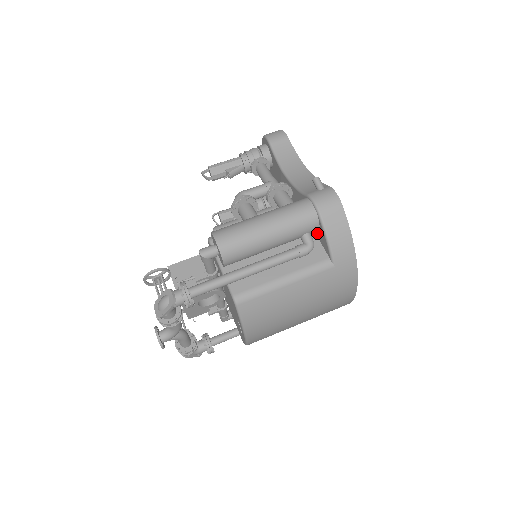
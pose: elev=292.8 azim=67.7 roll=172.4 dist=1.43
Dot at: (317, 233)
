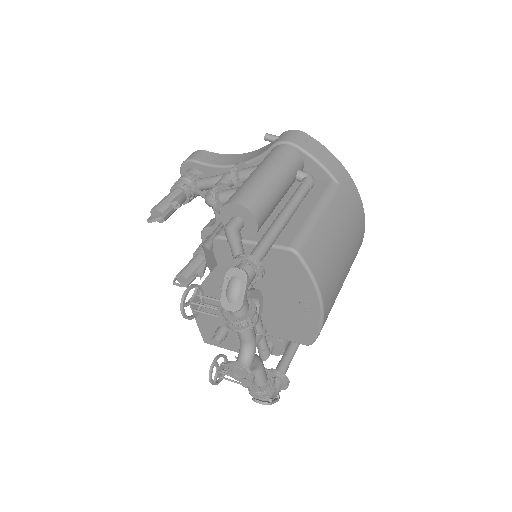
Dot at: occluded
